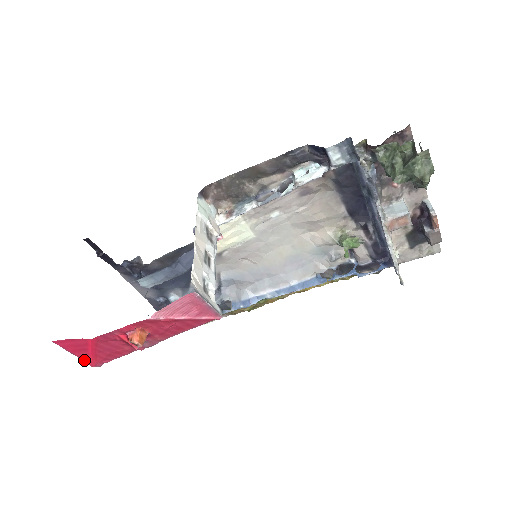
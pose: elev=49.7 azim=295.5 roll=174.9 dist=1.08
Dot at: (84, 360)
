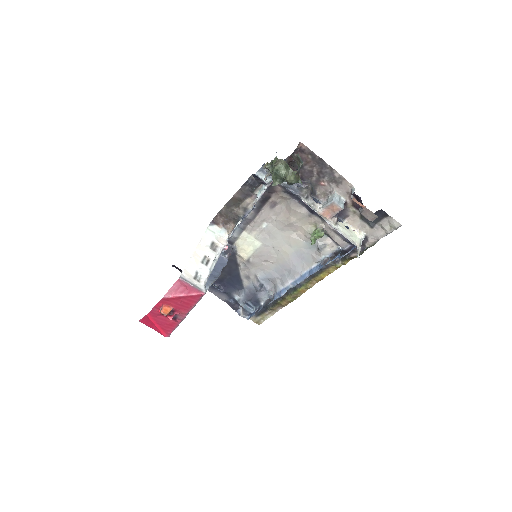
Dot at: occluded
